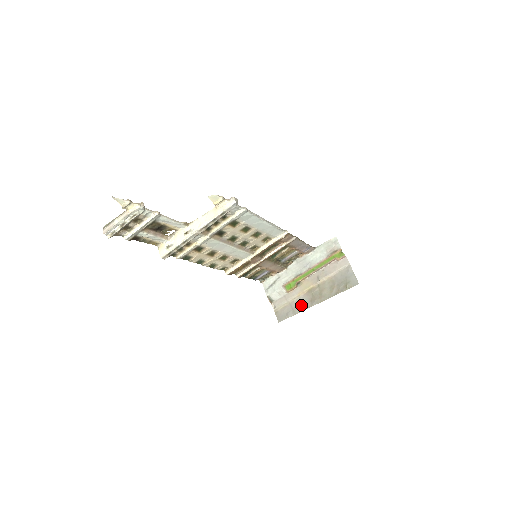
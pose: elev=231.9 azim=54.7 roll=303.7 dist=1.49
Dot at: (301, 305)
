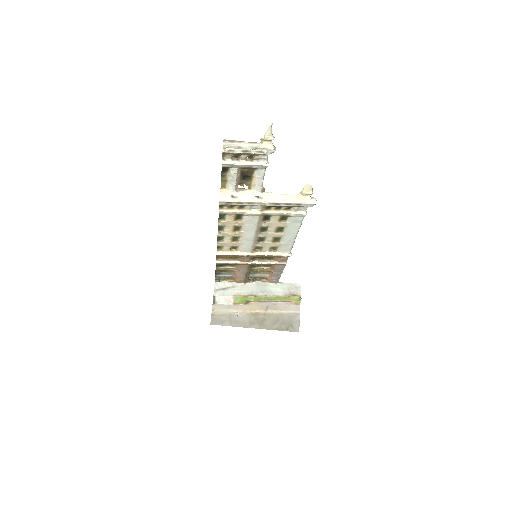
Dot at: (240, 321)
